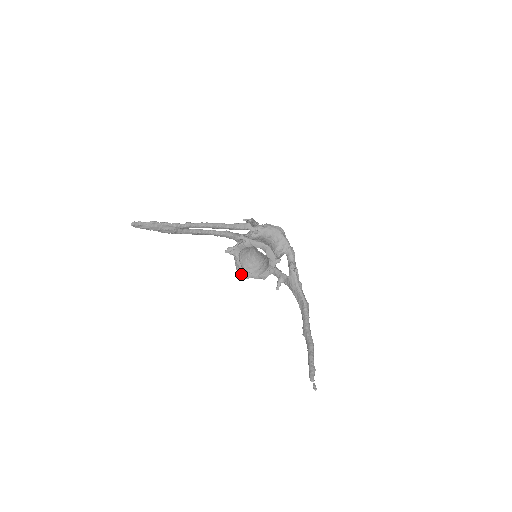
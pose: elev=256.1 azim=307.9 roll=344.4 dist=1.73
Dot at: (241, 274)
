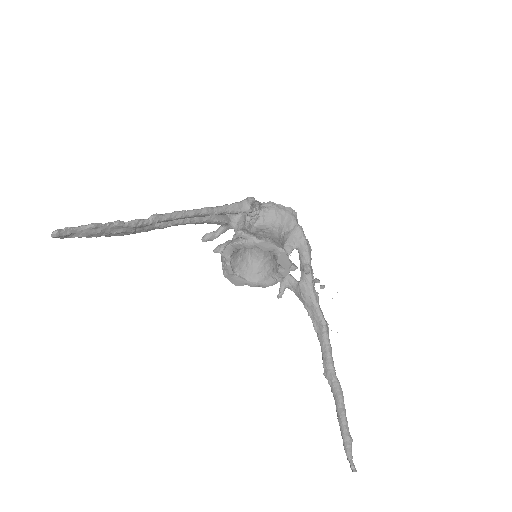
Dot at: (230, 280)
